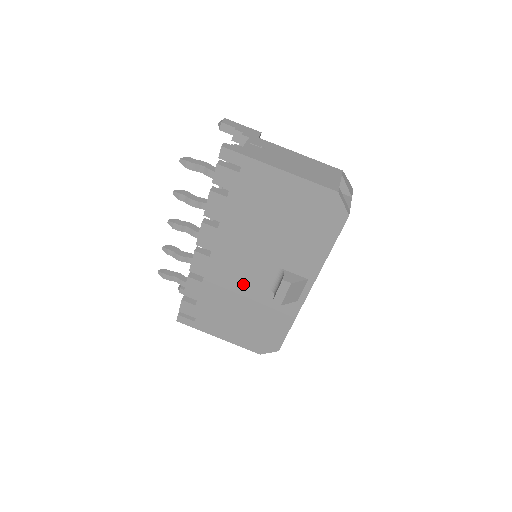
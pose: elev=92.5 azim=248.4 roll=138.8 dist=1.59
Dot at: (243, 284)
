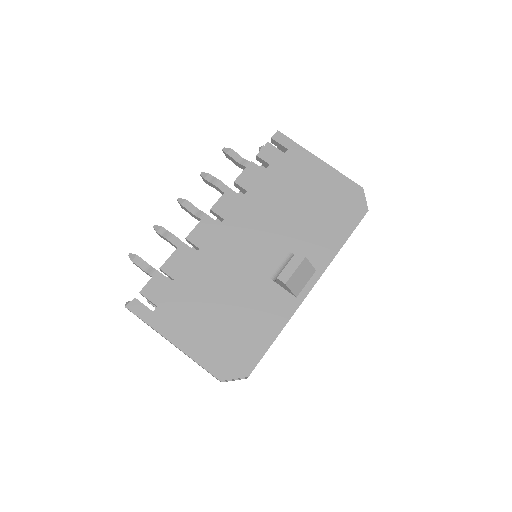
Dot at: (242, 265)
